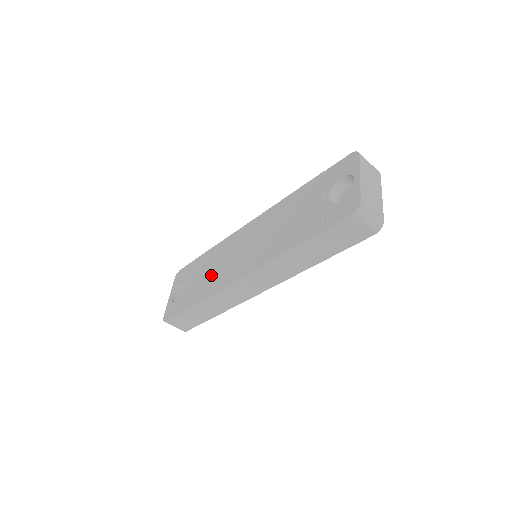
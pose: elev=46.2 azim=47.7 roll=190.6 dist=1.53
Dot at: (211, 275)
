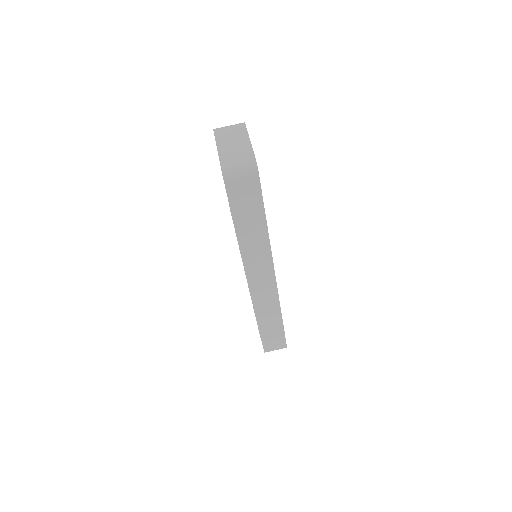
Dot at: occluded
